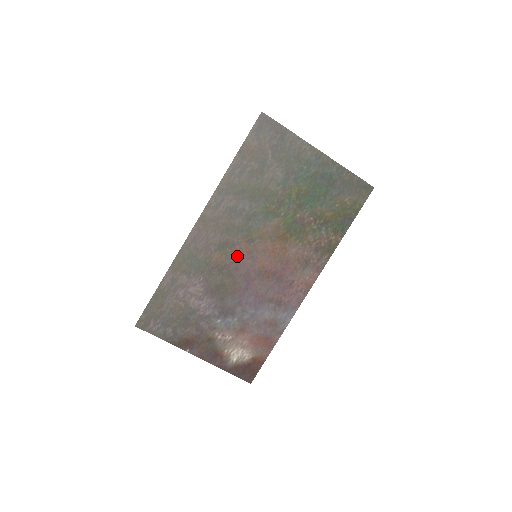
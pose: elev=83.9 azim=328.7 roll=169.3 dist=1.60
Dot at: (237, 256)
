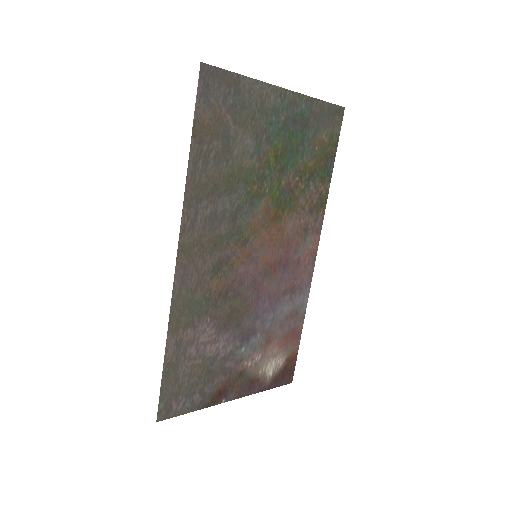
Dot at: (237, 269)
